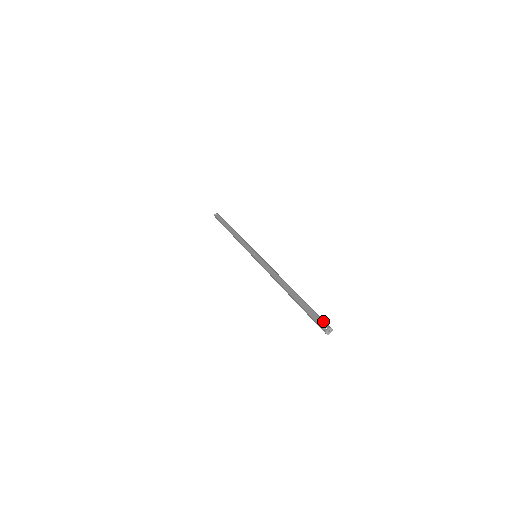
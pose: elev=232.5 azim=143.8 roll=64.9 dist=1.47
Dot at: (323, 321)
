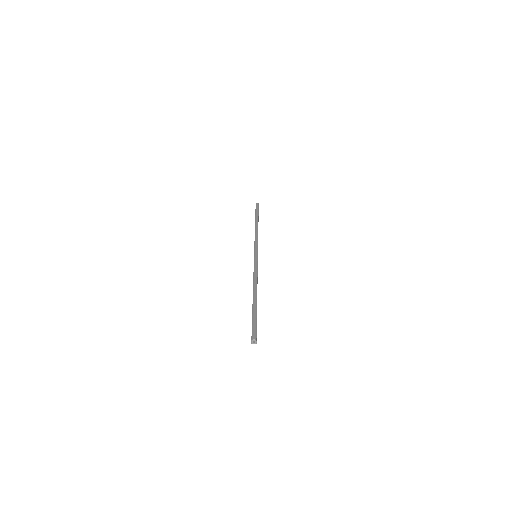
Dot at: occluded
